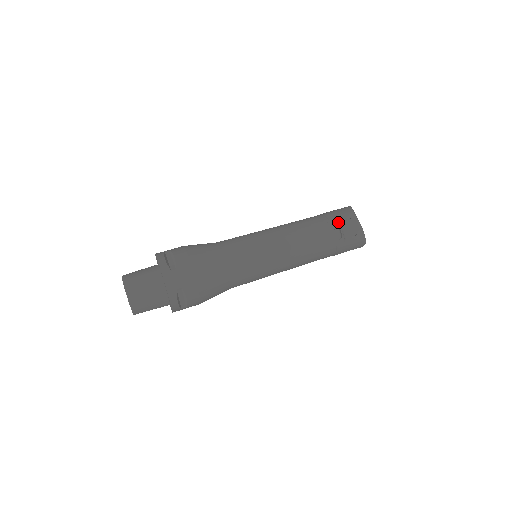
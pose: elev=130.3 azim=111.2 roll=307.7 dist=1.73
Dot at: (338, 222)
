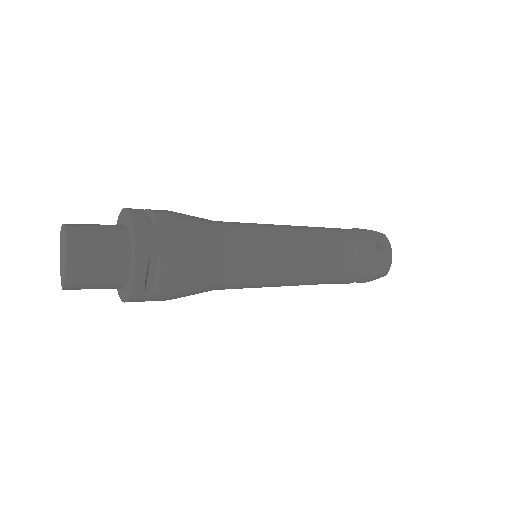
Dot at: occluded
